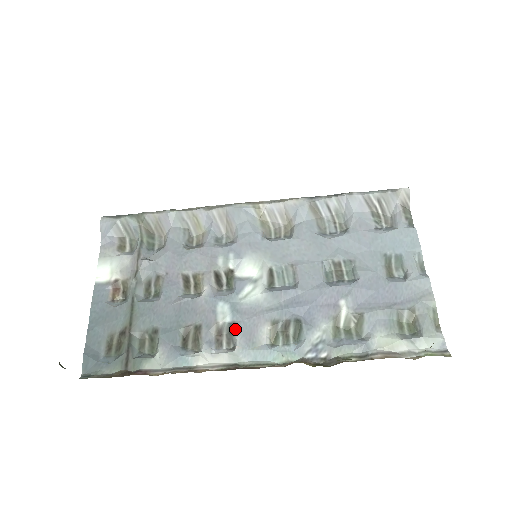
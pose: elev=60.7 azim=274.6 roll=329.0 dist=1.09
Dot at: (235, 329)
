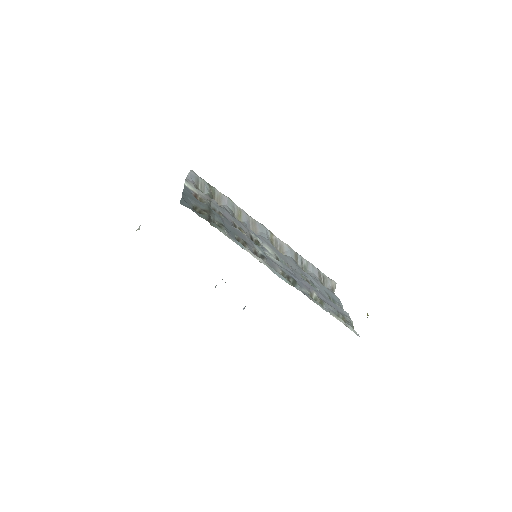
Dot at: (265, 257)
